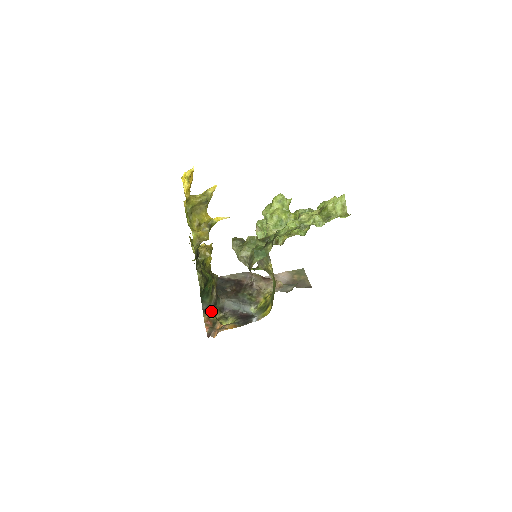
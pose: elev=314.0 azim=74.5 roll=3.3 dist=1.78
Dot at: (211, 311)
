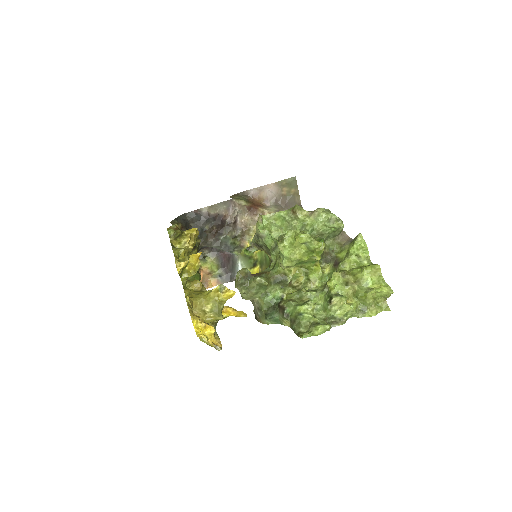
Dot at: occluded
